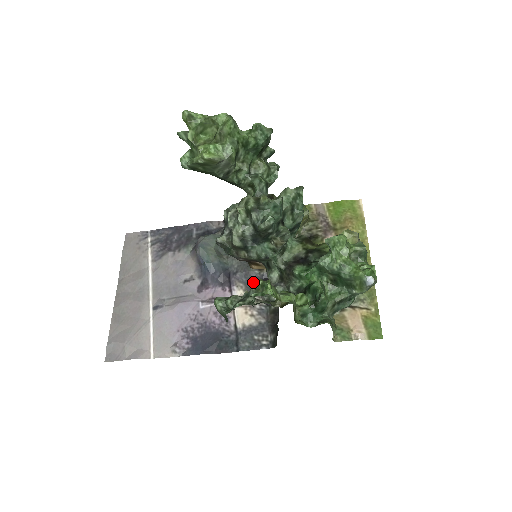
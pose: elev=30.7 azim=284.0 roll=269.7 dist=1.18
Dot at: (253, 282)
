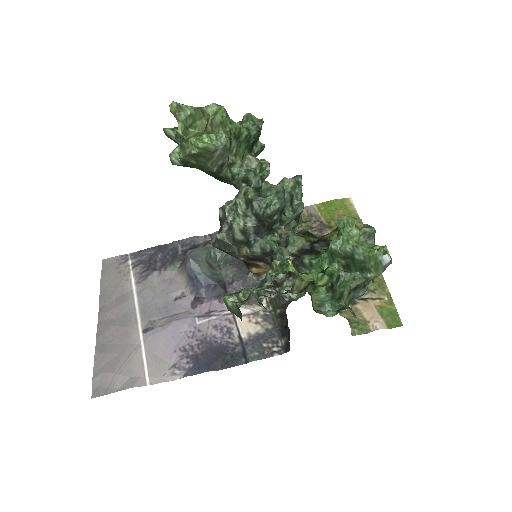
Dot at: occluded
